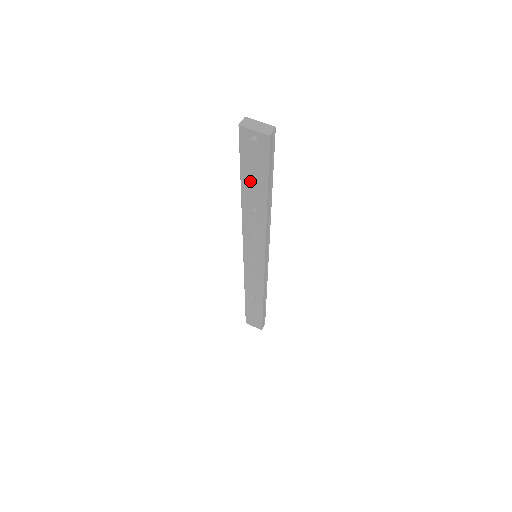
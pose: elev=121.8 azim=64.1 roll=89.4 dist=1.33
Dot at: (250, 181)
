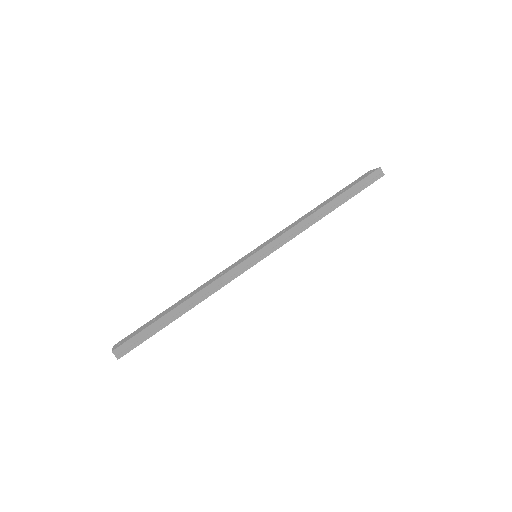
Dot at: (337, 194)
